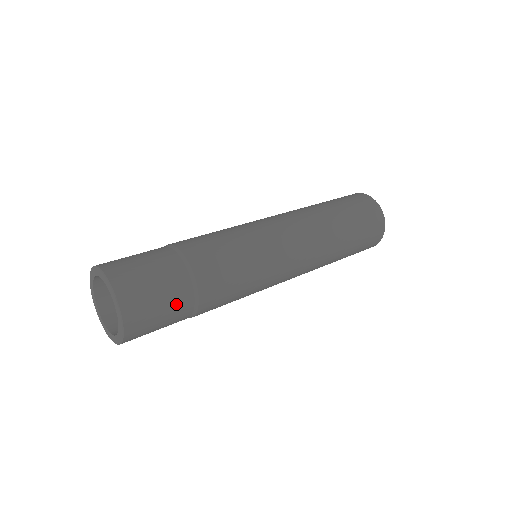
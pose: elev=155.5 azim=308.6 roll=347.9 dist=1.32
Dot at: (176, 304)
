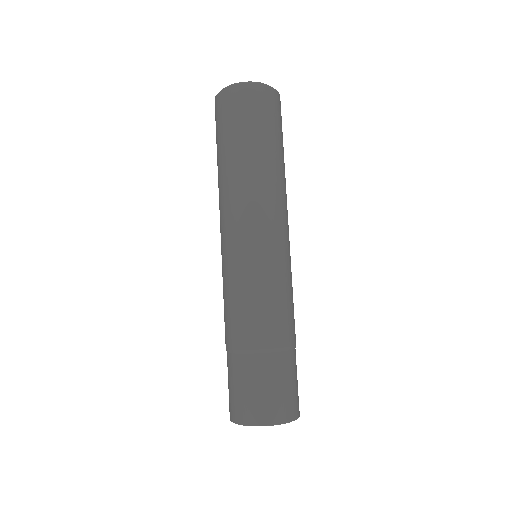
Dot at: (295, 368)
